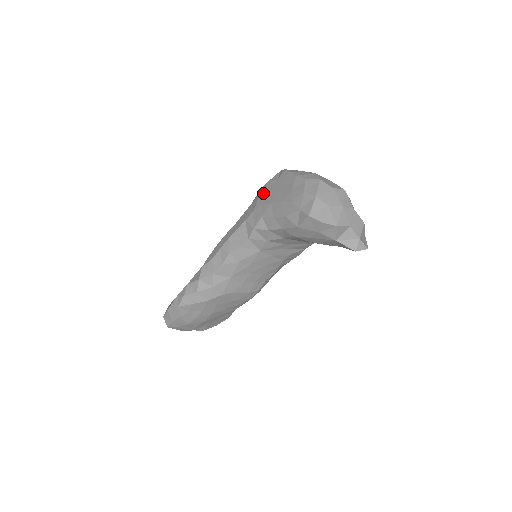
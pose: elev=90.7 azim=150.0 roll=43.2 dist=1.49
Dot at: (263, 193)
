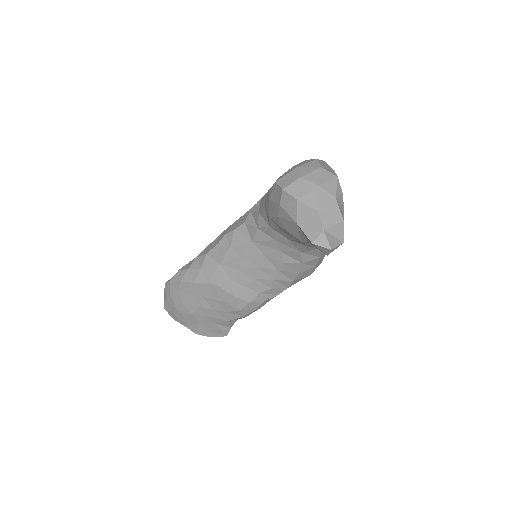
Dot at: occluded
